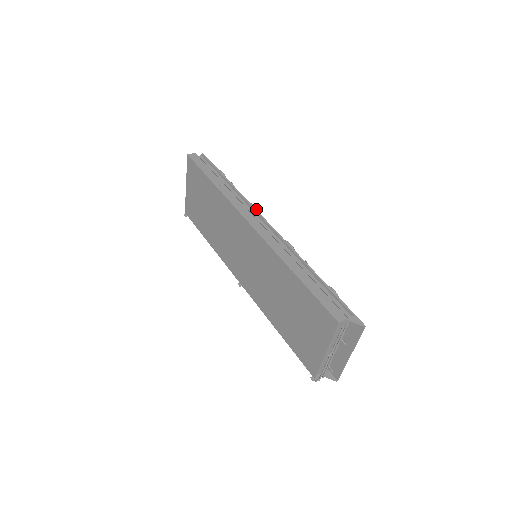
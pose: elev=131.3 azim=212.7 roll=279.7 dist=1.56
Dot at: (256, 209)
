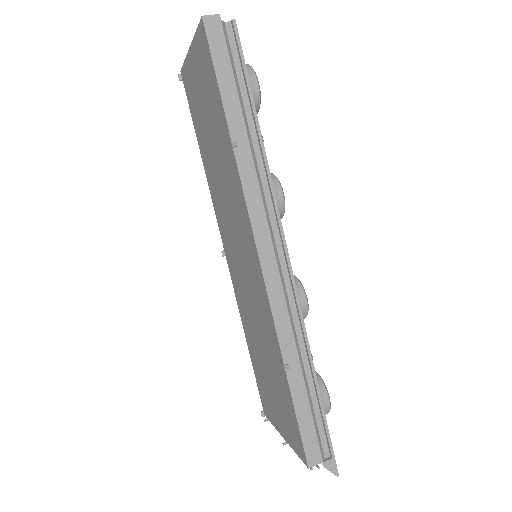
Dot at: (283, 204)
